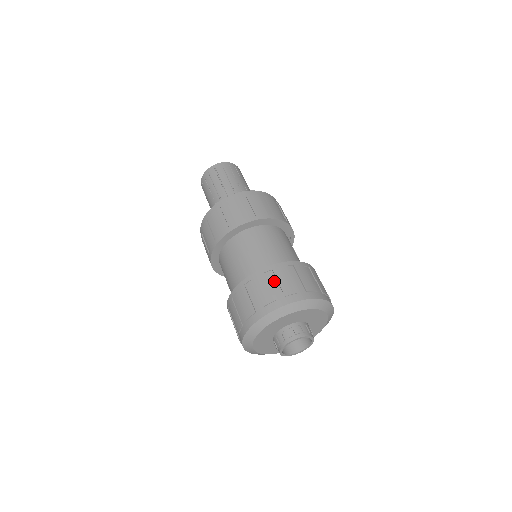
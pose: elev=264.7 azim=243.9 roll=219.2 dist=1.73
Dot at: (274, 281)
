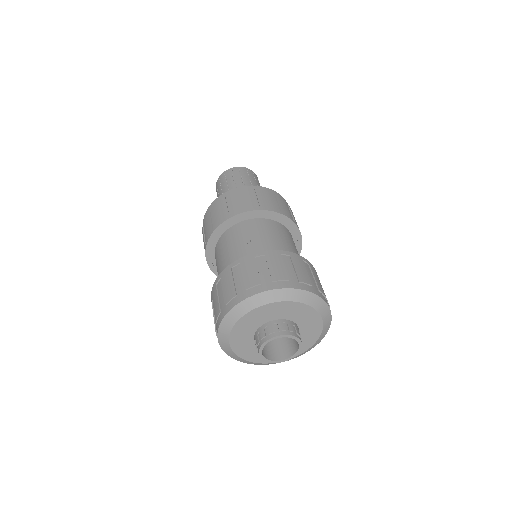
Dot at: (264, 266)
